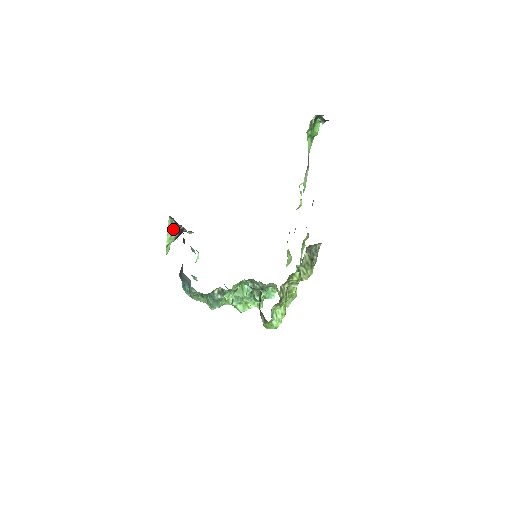
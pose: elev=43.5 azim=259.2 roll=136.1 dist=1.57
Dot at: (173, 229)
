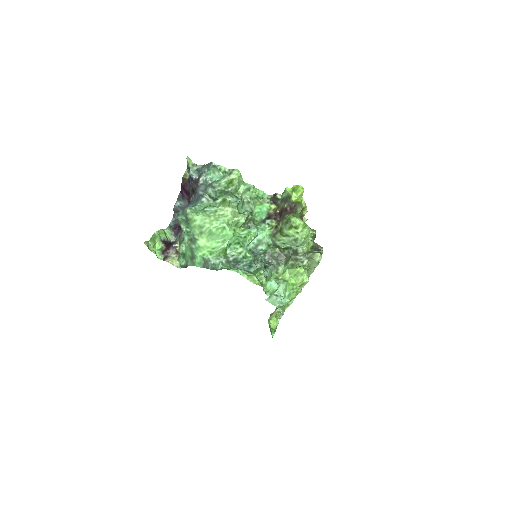
Dot at: (166, 235)
